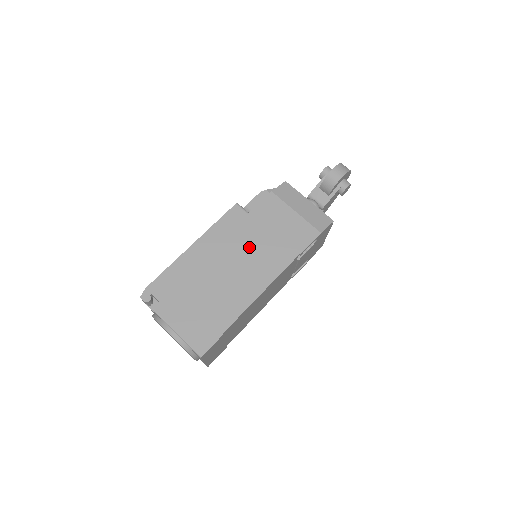
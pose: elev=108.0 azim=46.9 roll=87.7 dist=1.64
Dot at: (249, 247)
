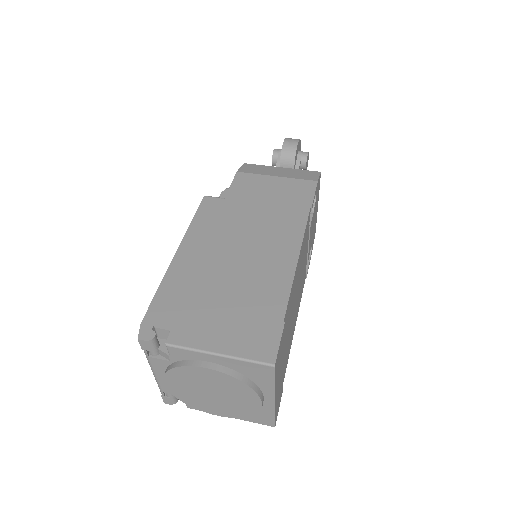
Dot at: (248, 225)
